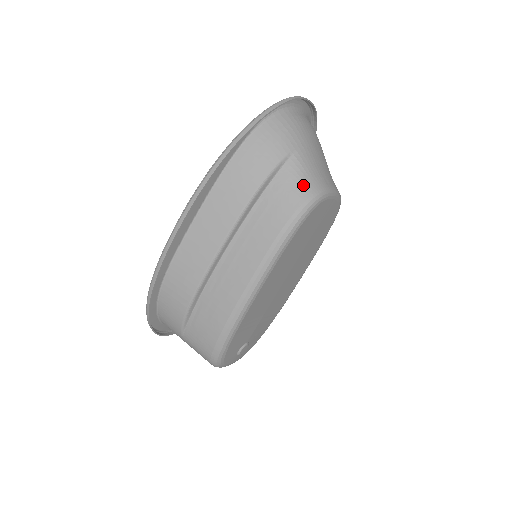
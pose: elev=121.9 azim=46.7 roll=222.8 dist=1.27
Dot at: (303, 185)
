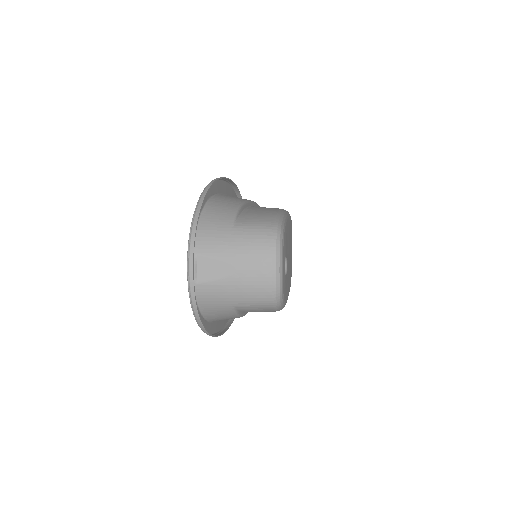
Dot at: occluded
